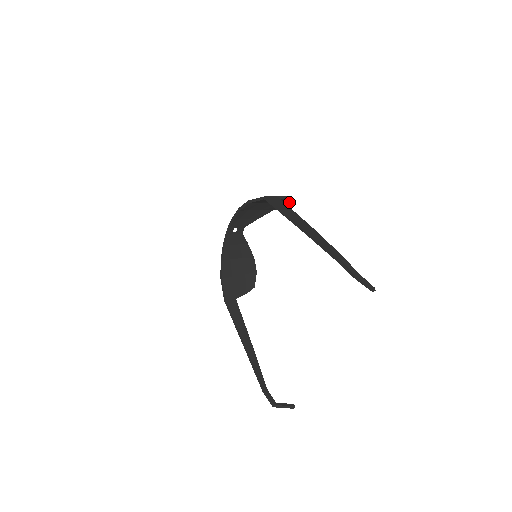
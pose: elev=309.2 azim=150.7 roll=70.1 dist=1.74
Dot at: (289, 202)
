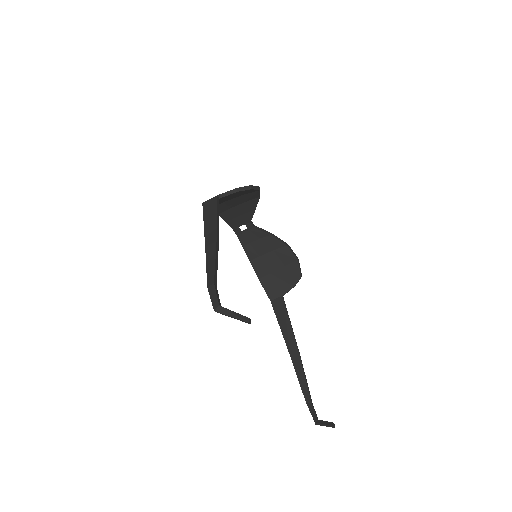
Dot at: (251, 189)
